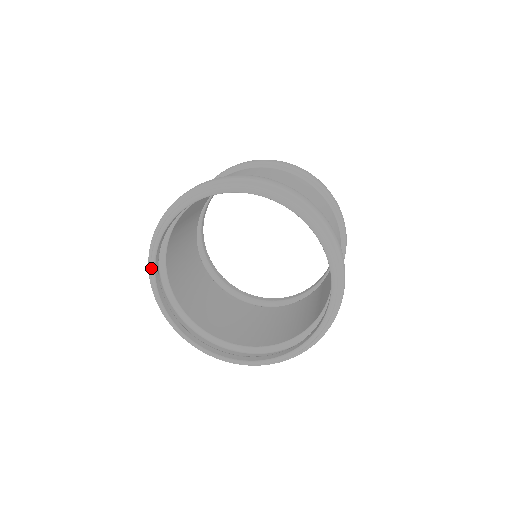
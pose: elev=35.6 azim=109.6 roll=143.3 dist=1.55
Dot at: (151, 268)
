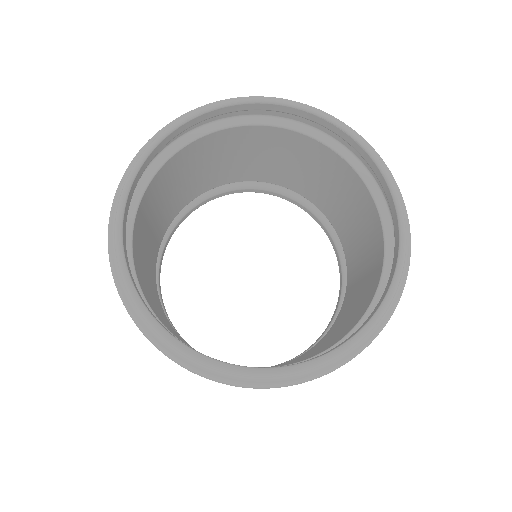
Dot at: (137, 161)
